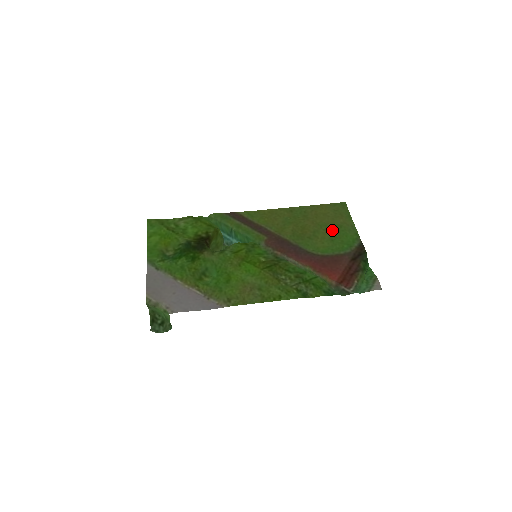
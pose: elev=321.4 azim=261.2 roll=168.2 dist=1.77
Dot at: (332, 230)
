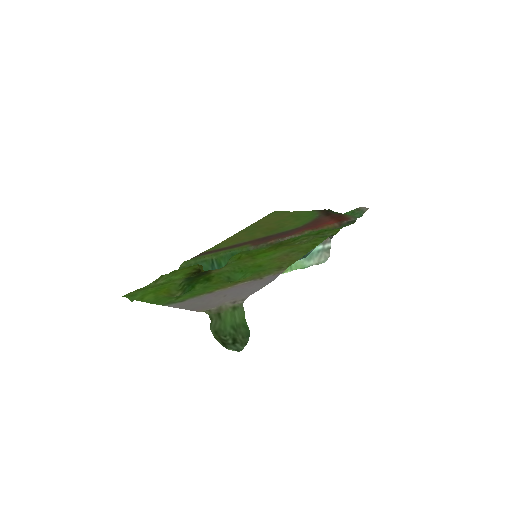
Dot at: (289, 218)
